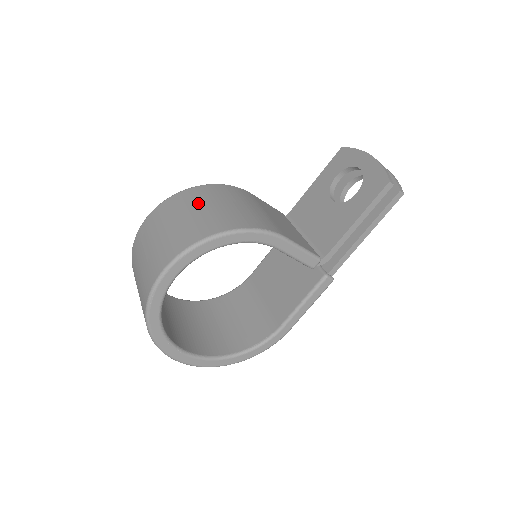
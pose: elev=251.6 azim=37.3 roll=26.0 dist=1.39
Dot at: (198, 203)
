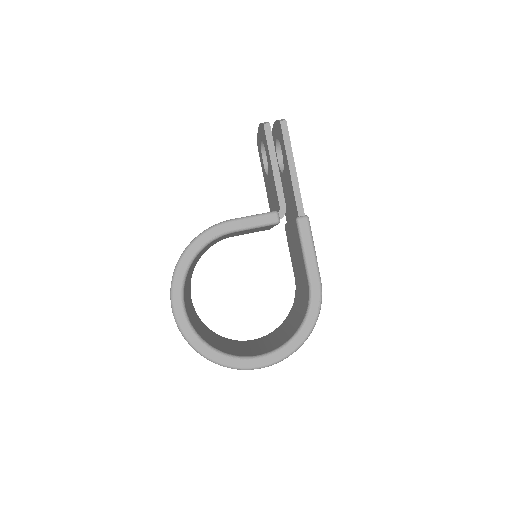
Dot at: occluded
